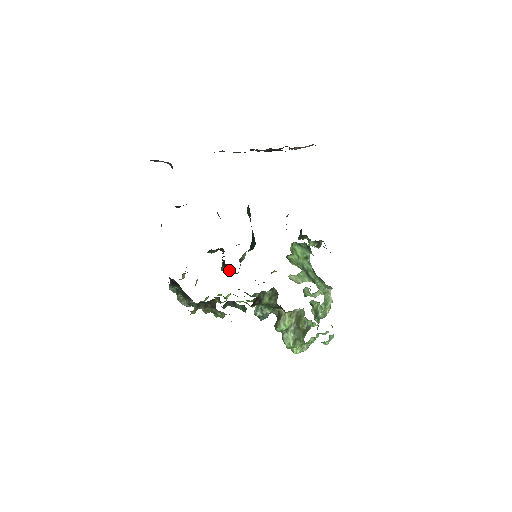
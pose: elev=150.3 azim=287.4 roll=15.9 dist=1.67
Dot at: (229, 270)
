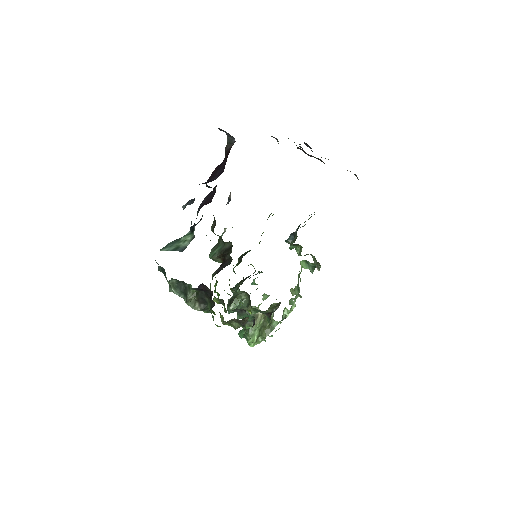
Dot at: occluded
